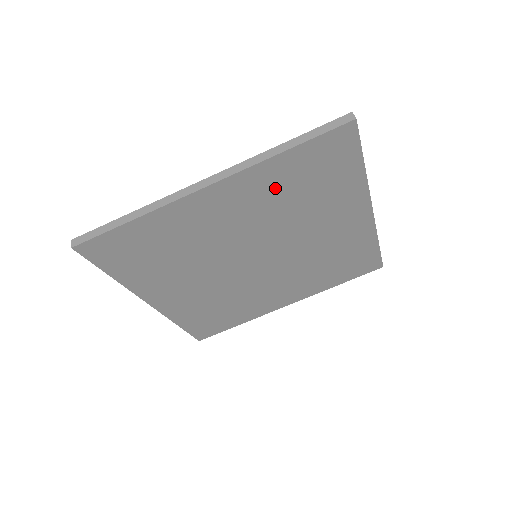
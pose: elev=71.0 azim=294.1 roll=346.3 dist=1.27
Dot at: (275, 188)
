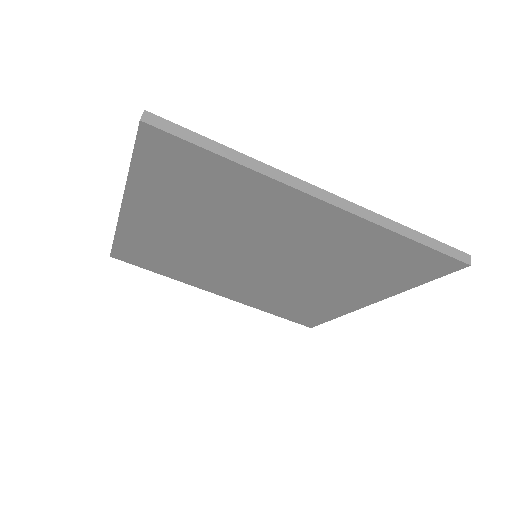
Dot at: (354, 244)
